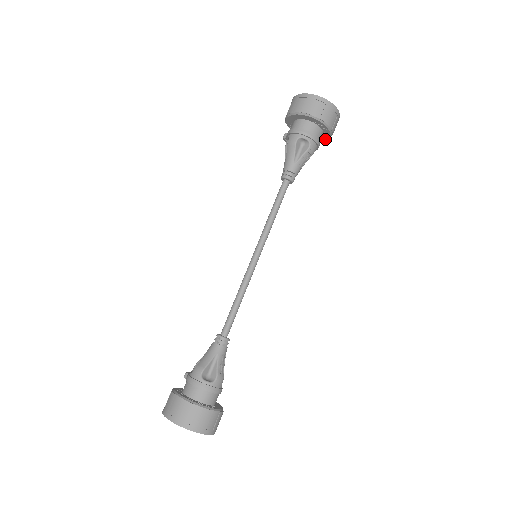
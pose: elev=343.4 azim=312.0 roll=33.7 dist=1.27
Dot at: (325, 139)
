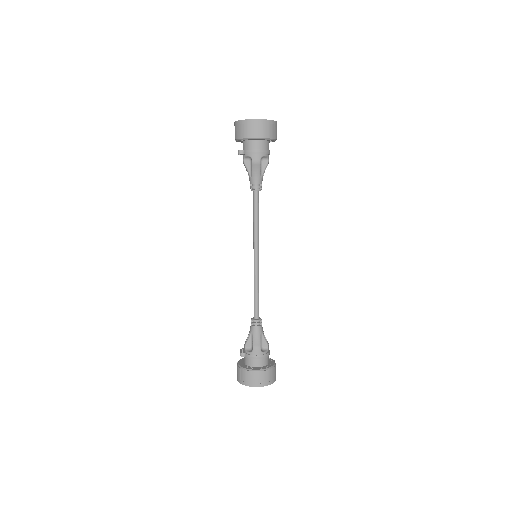
Dot at: occluded
